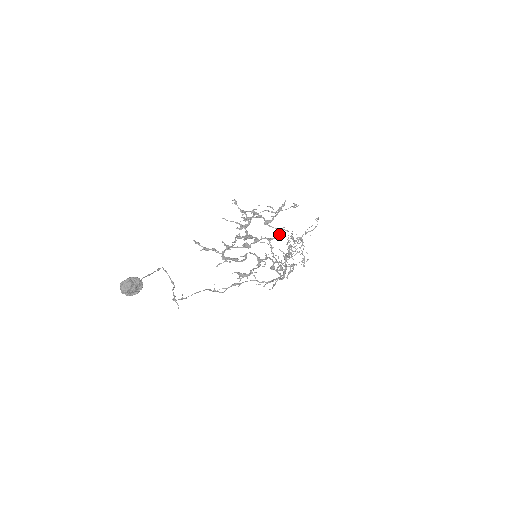
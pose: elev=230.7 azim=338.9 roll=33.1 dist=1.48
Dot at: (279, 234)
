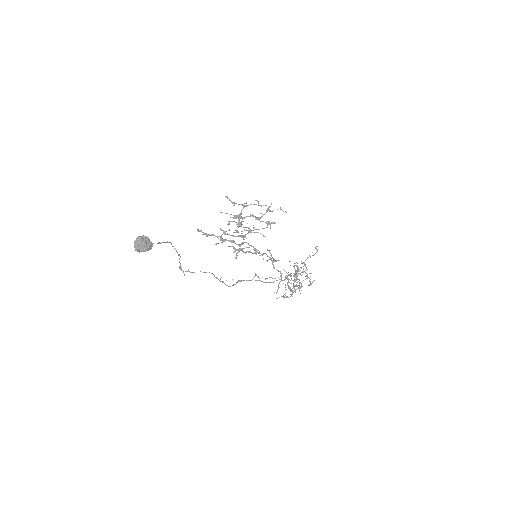
Dot at: (268, 224)
